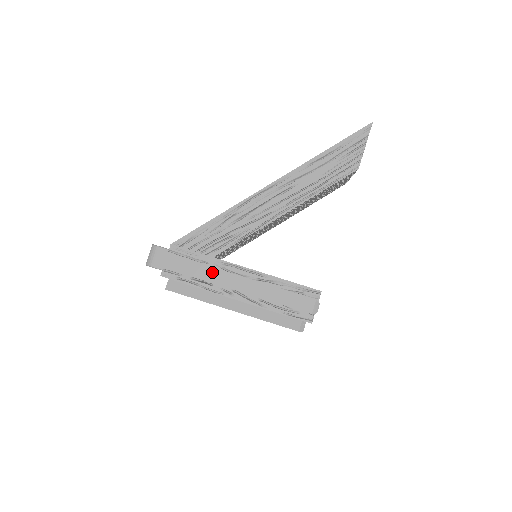
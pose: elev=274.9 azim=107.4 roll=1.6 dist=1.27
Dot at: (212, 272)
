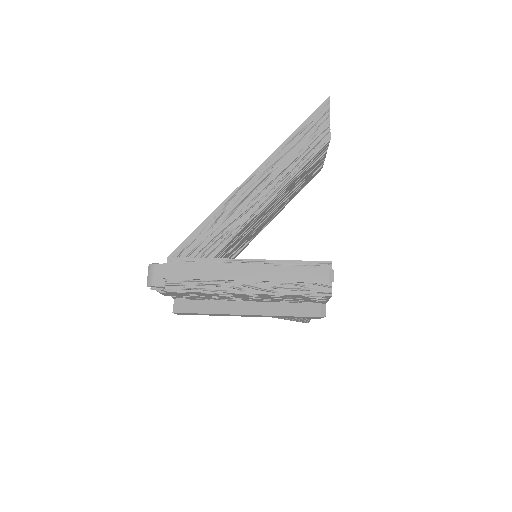
Dot at: (216, 269)
